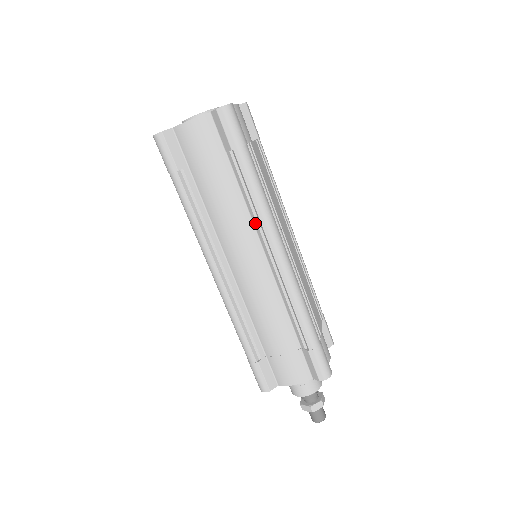
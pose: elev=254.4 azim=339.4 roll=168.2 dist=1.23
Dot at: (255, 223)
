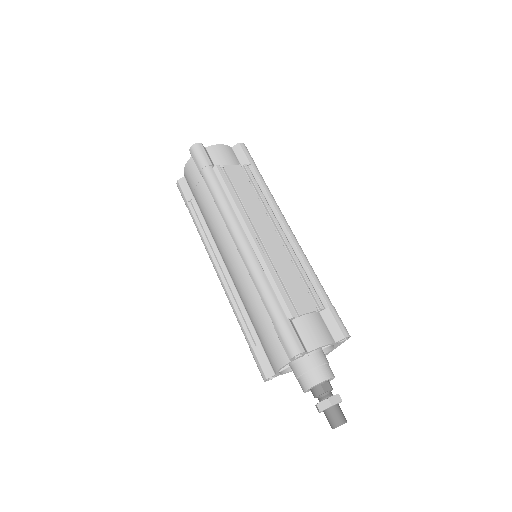
Dot at: occluded
